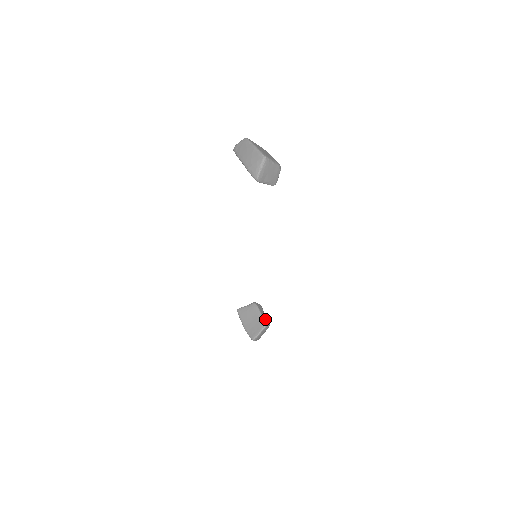
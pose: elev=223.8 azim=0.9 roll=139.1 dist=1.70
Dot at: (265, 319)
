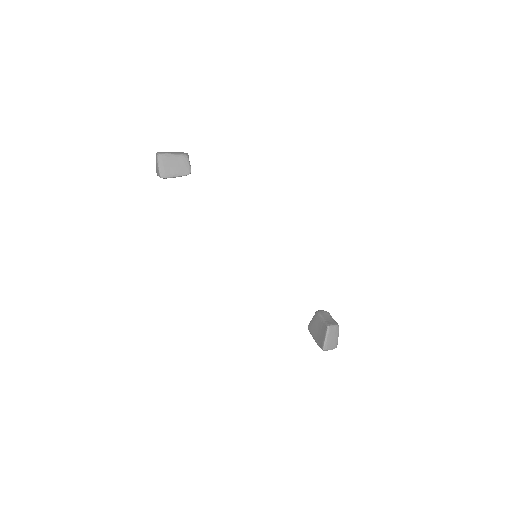
Dot at: (328, 322)
